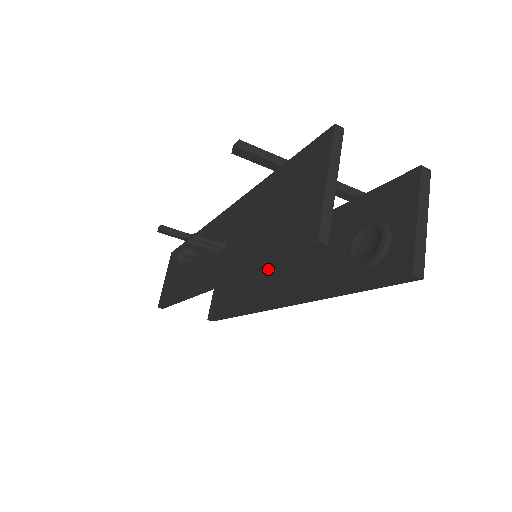
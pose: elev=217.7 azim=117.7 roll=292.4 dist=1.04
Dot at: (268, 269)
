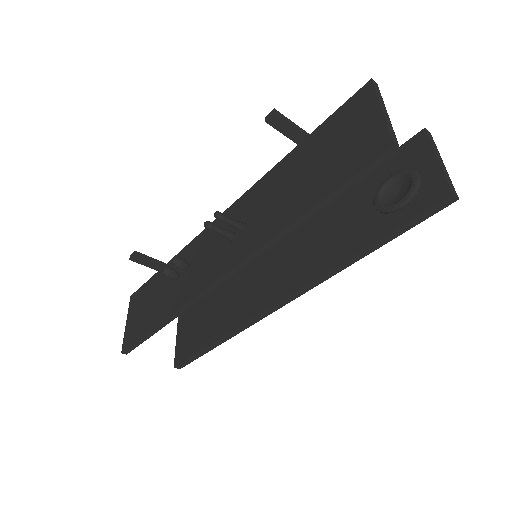
Dot at: (261, 277)
